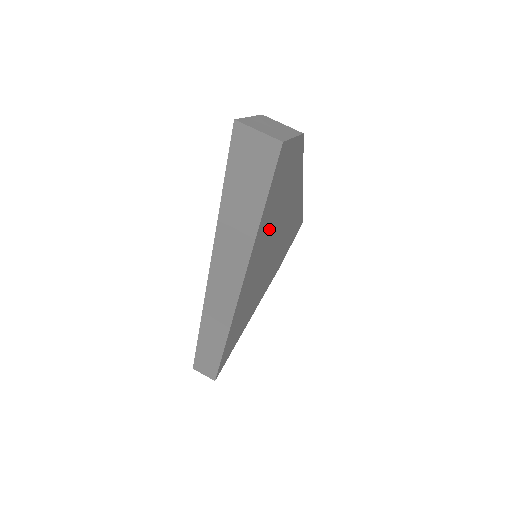
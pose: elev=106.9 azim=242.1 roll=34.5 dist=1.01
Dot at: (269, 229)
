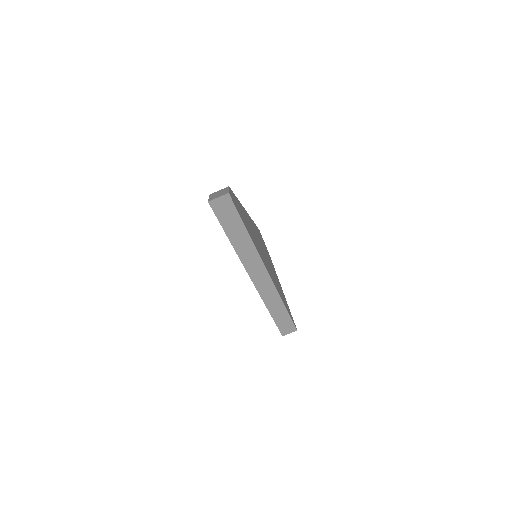
Dot at: (250, 232)
